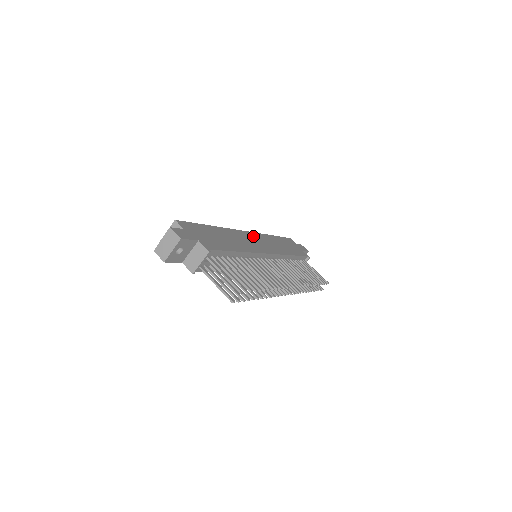
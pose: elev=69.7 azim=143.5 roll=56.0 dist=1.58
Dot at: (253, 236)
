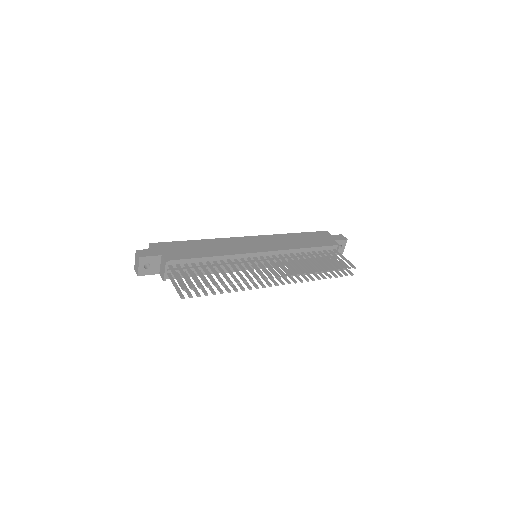
Dot at: (254, 239)
